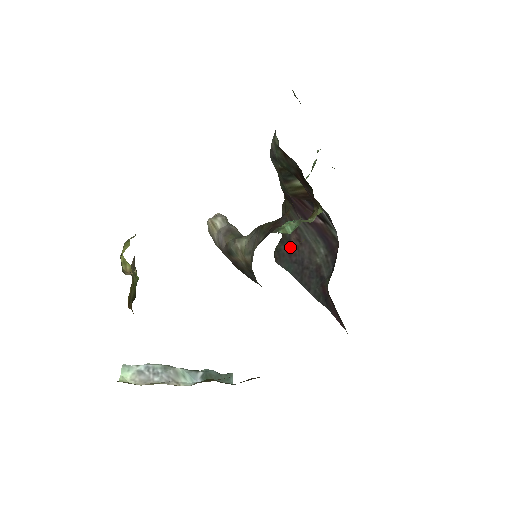
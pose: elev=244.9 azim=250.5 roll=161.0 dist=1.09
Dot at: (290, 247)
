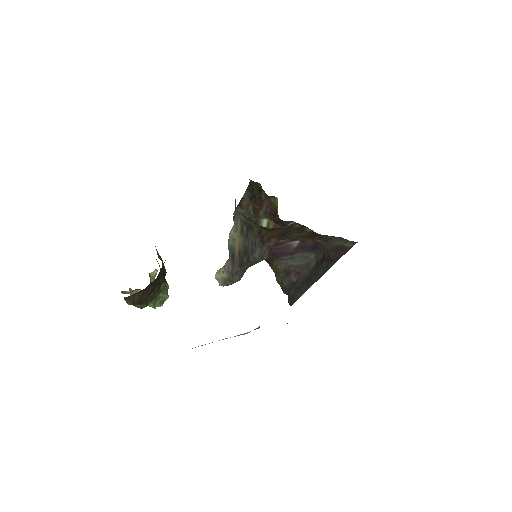
Dot at: (295, 285)
